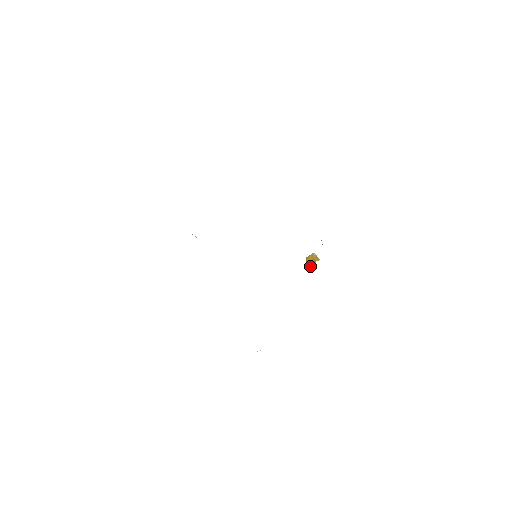
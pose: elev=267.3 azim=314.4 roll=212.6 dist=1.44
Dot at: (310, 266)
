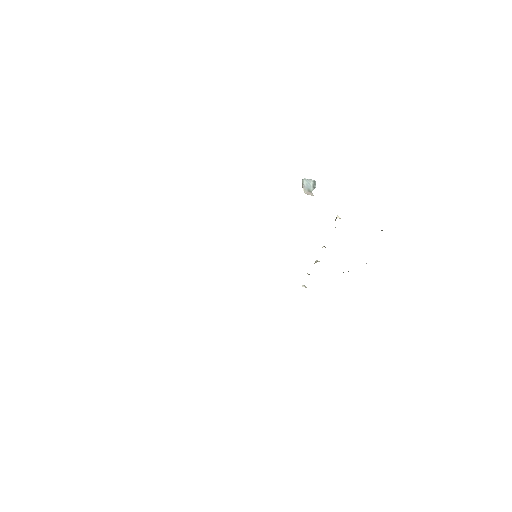
Dot at: (311, 183)
